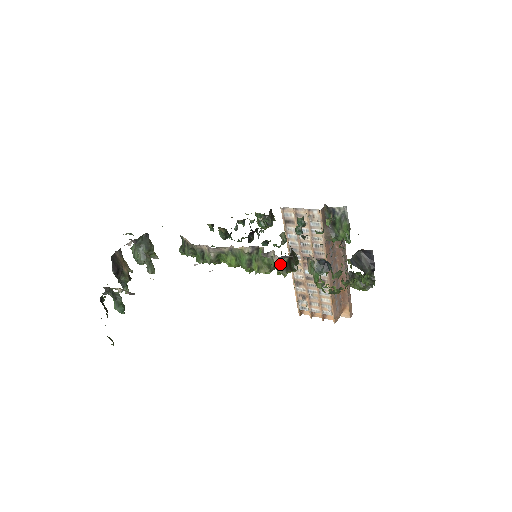
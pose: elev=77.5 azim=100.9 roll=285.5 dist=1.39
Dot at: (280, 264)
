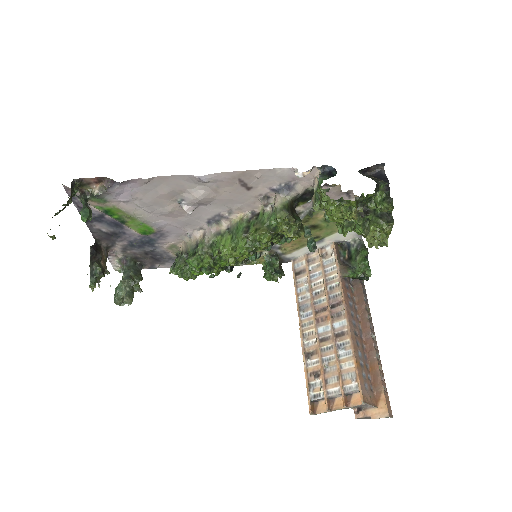
Dot at: (280, 203)
